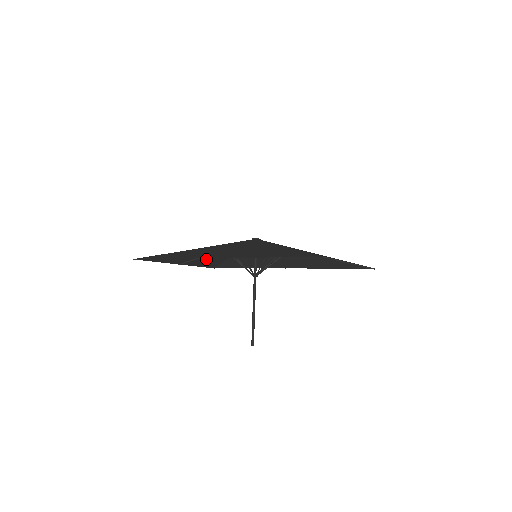
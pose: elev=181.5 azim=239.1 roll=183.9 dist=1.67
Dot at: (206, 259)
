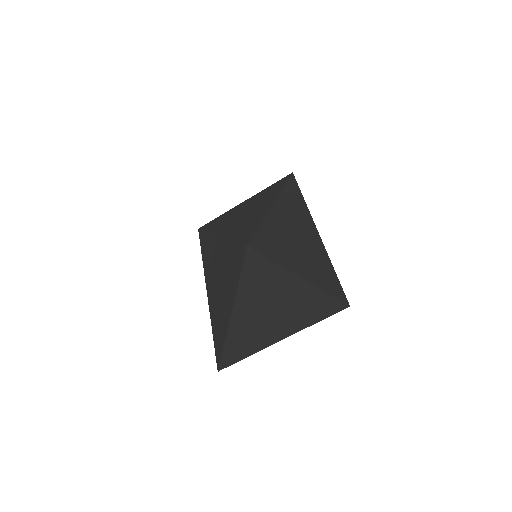
Dot at: (257, 204)
